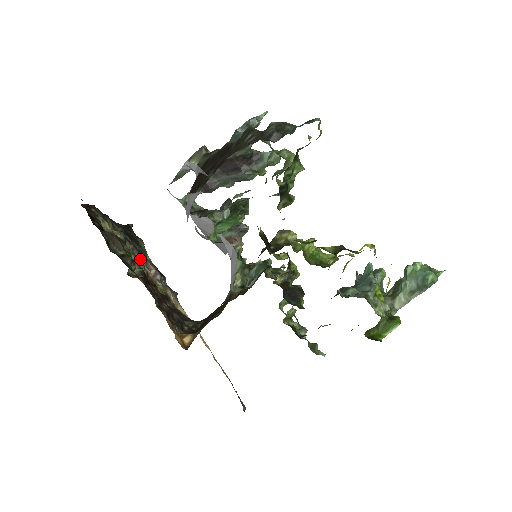
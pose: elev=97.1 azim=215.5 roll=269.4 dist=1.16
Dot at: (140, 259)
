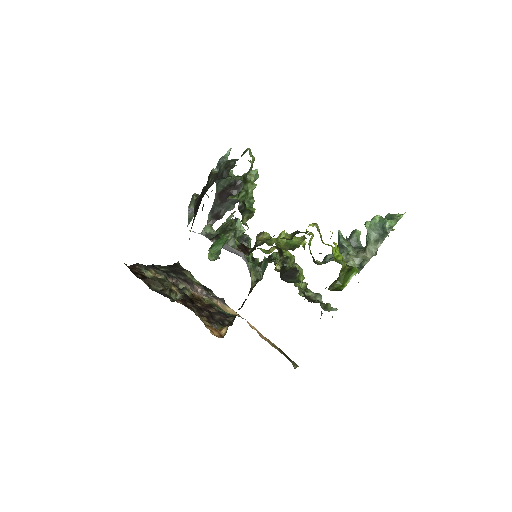
Dot at: occluded
